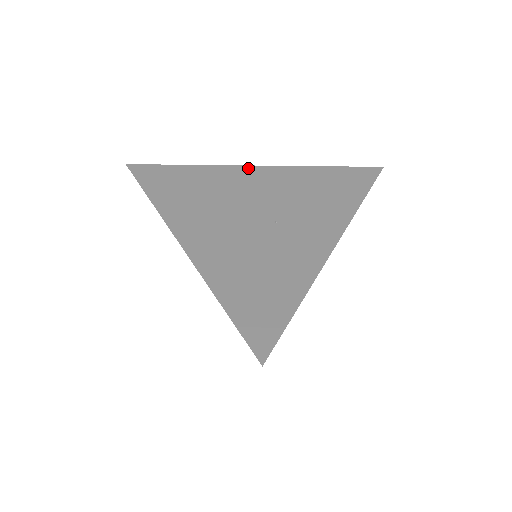
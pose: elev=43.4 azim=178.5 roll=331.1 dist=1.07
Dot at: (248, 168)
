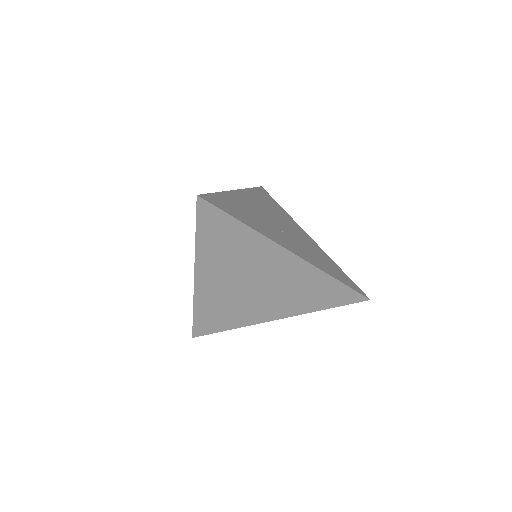
Dot at: (305, 232)
